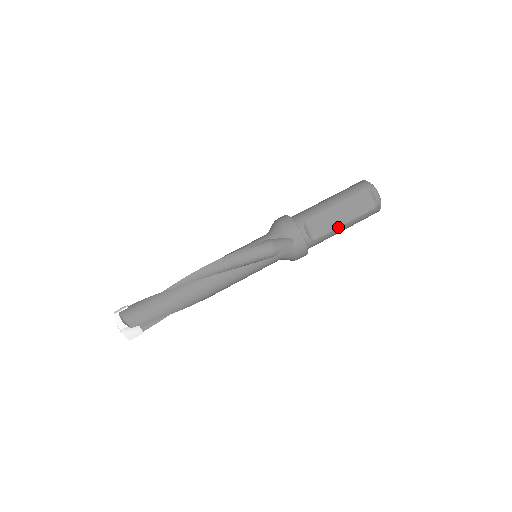
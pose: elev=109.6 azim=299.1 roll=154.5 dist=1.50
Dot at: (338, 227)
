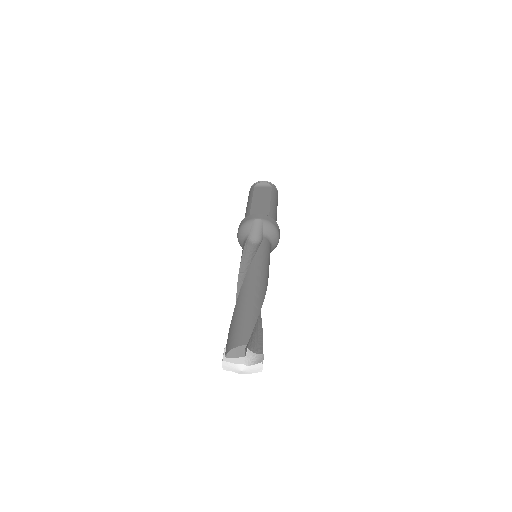
Dot at: (270, 203)
